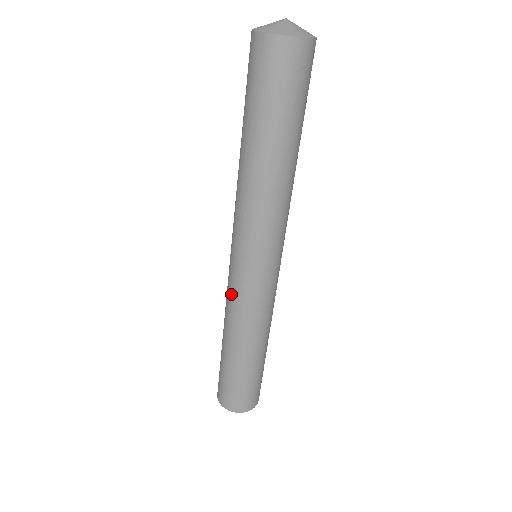
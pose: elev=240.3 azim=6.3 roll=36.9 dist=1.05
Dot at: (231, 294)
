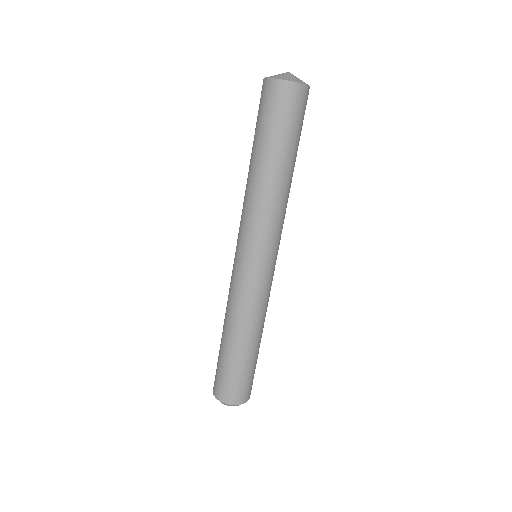
Dot at: (237, 289)
